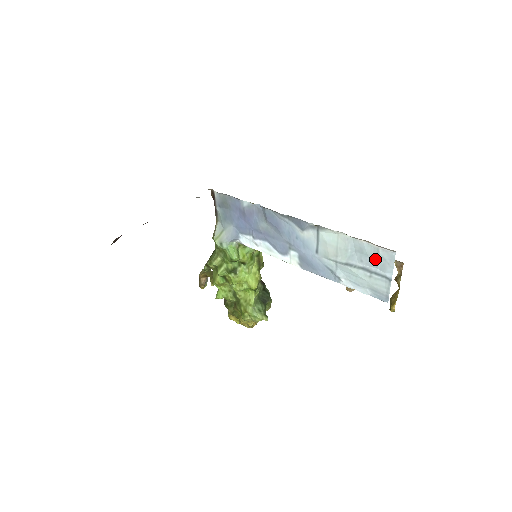
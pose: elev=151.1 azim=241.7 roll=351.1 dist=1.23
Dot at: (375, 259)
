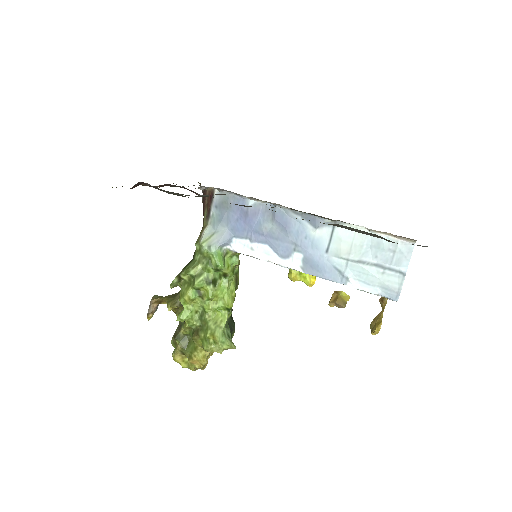
Dot at: (391, 253)
